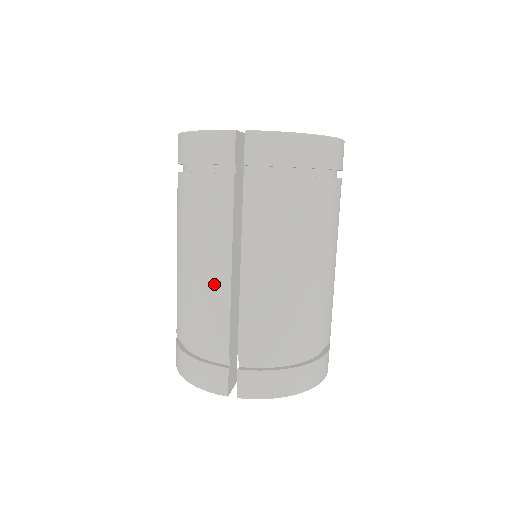
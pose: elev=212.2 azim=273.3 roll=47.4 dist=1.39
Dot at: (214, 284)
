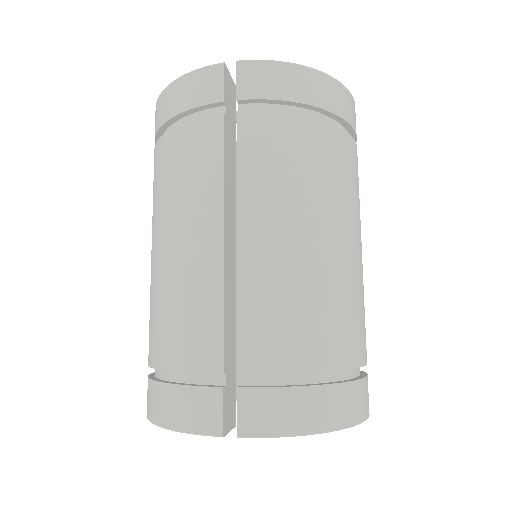
Dot at: (200, 261)
